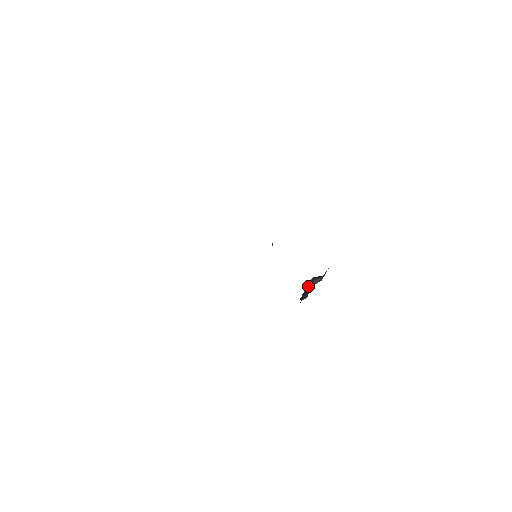
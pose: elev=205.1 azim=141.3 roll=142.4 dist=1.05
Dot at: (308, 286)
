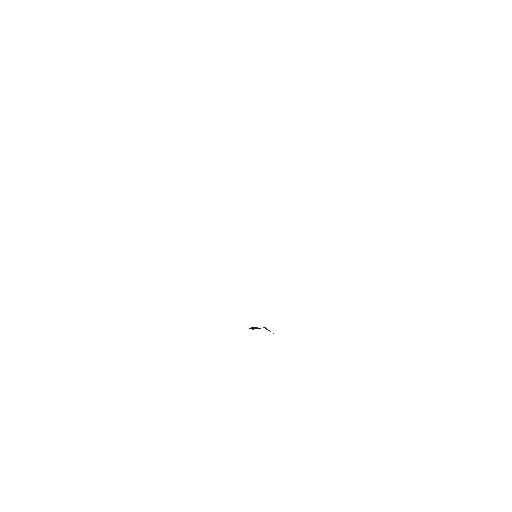
Dot at: occluded
